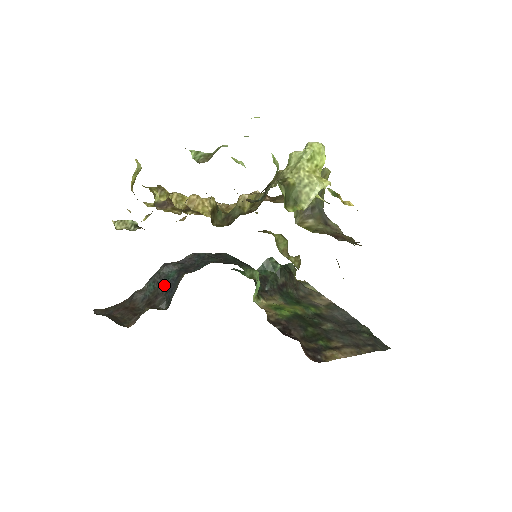
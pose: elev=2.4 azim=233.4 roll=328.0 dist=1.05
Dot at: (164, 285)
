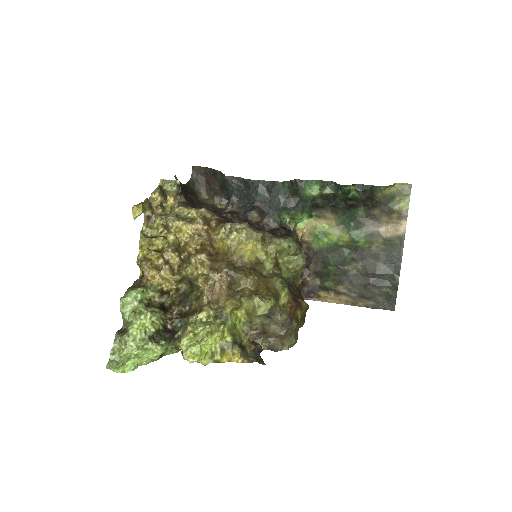
Dot at: (227, 189)
